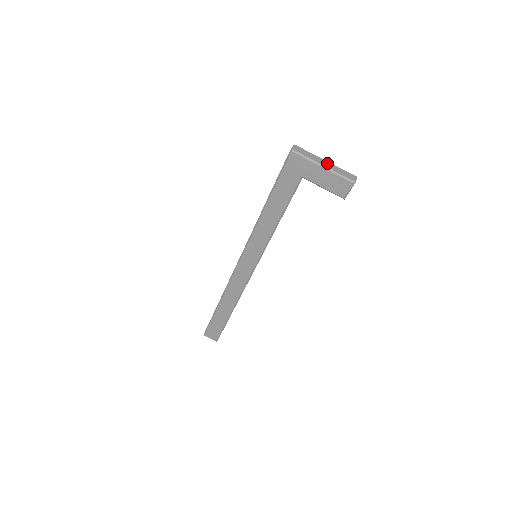
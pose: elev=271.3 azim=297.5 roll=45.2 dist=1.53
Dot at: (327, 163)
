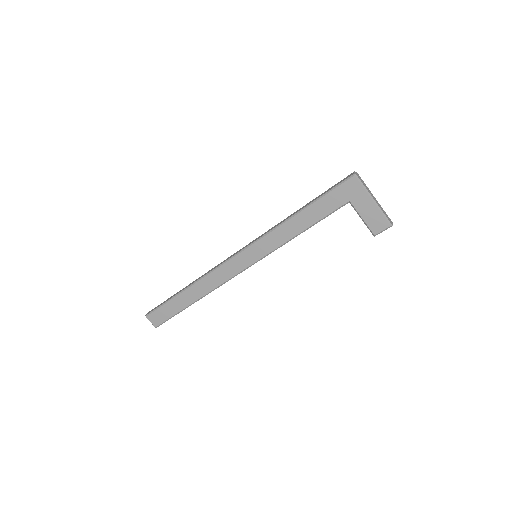
Dot at: occluded
